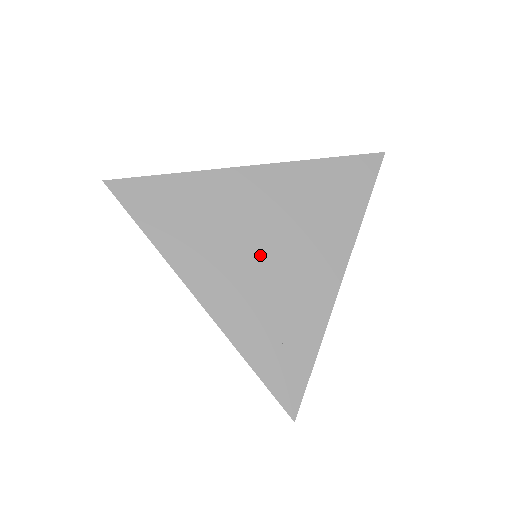
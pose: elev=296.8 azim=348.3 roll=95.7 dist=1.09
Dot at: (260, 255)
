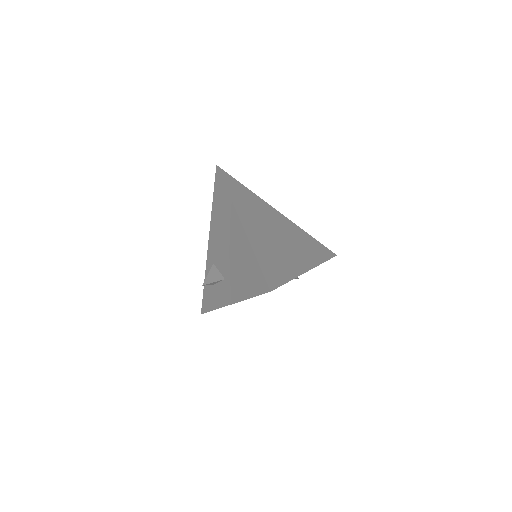
Dot at: (274, 233)
